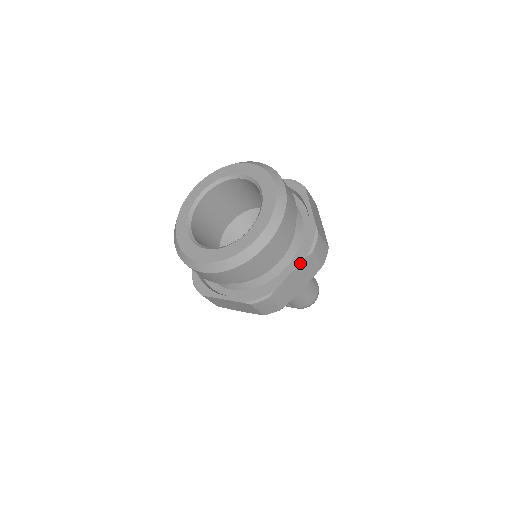
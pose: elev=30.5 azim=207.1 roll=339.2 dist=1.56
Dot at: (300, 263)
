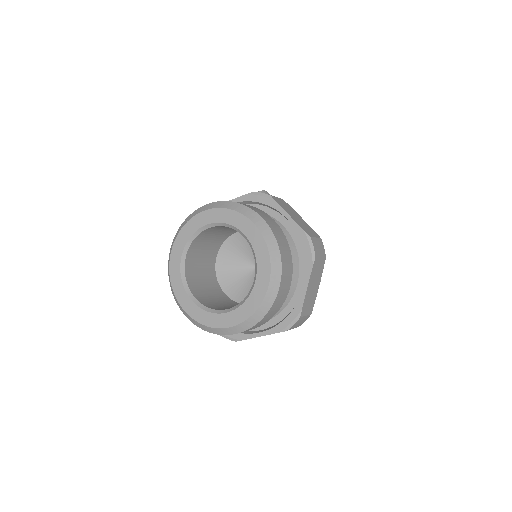
Dot at: occluded
